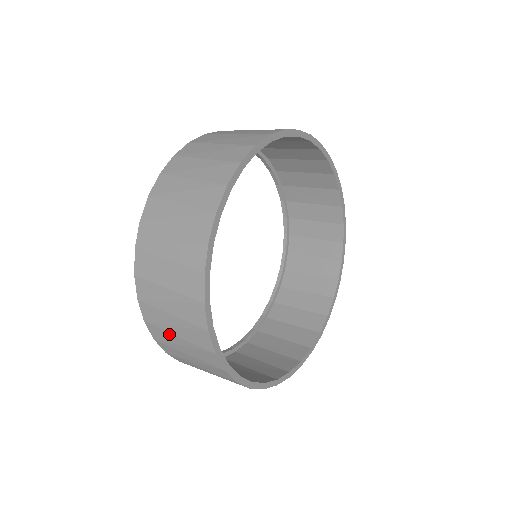
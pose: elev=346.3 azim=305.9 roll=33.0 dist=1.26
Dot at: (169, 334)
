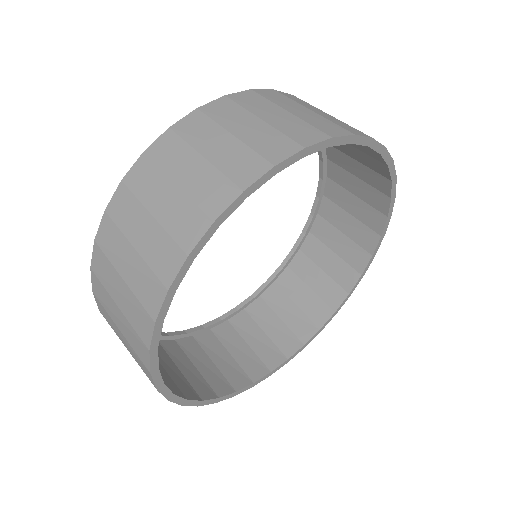
Dot at: occluded
